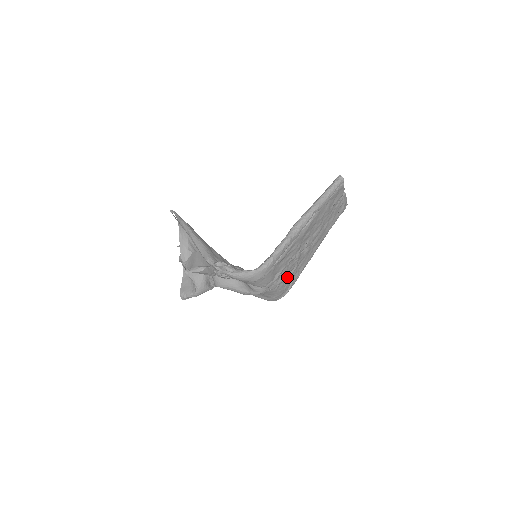
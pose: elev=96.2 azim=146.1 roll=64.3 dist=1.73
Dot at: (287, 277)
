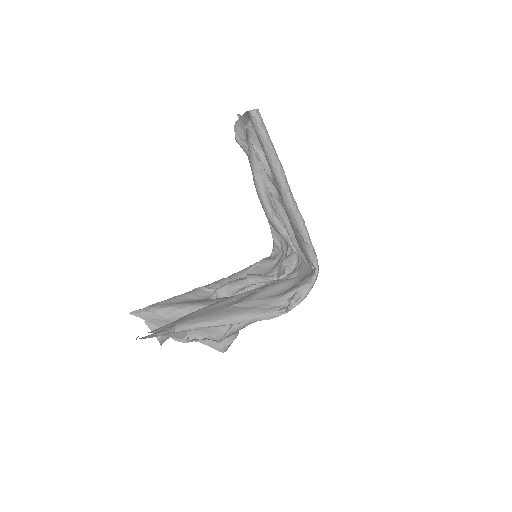
Dot at: occluded
